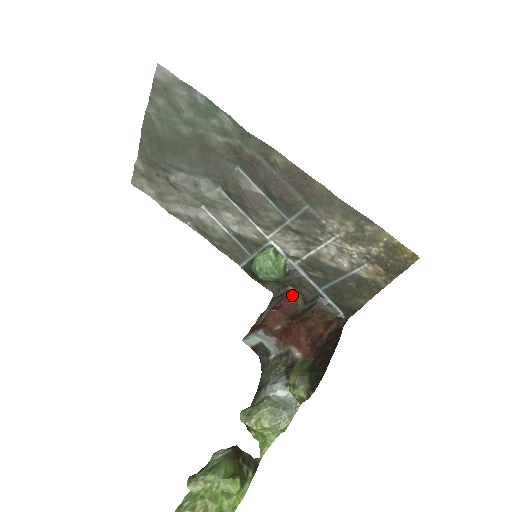
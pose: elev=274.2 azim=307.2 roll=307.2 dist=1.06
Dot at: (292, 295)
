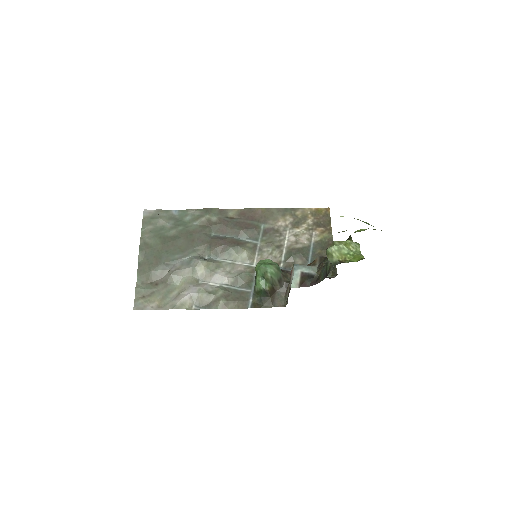
Dot at: occluded
